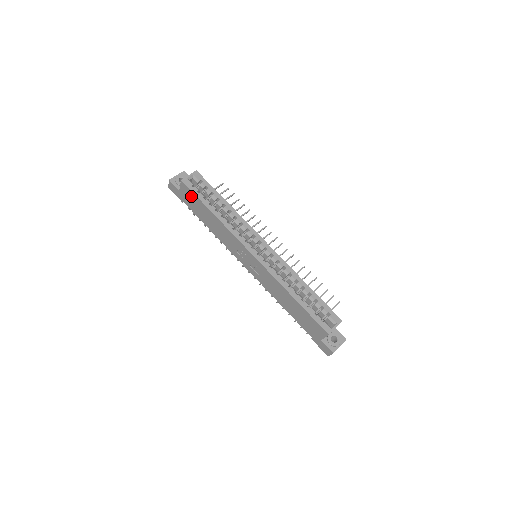
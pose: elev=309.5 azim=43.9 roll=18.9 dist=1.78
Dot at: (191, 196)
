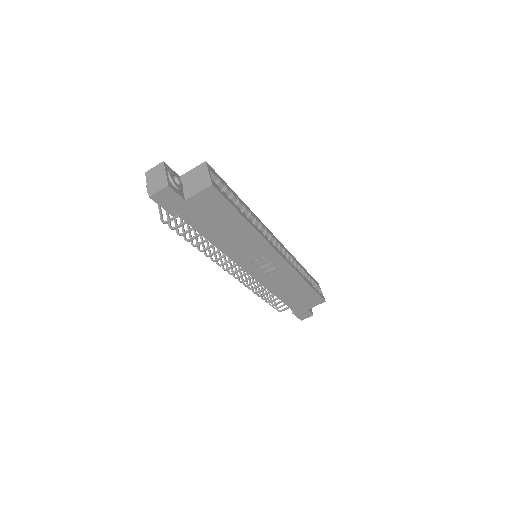
Dot at: (215, 206)
